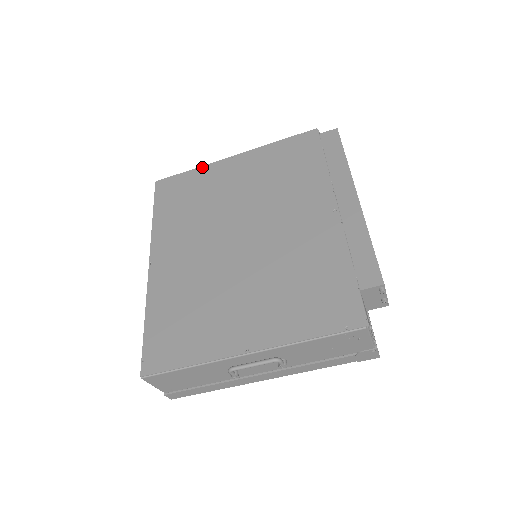
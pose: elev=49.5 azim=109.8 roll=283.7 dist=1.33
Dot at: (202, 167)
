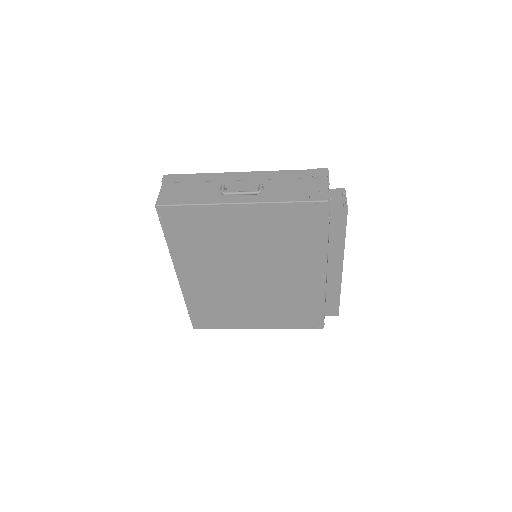
Dot at: (208, 207)
